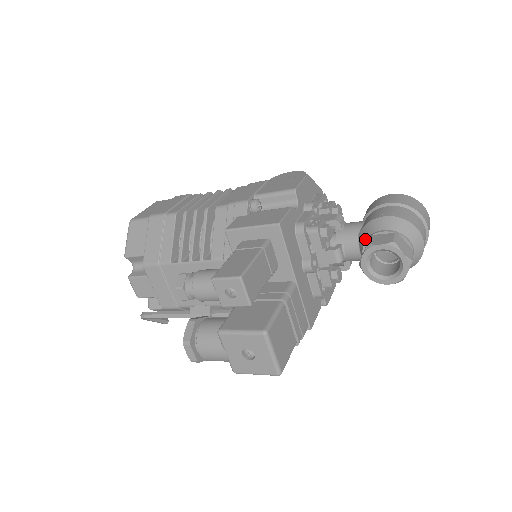
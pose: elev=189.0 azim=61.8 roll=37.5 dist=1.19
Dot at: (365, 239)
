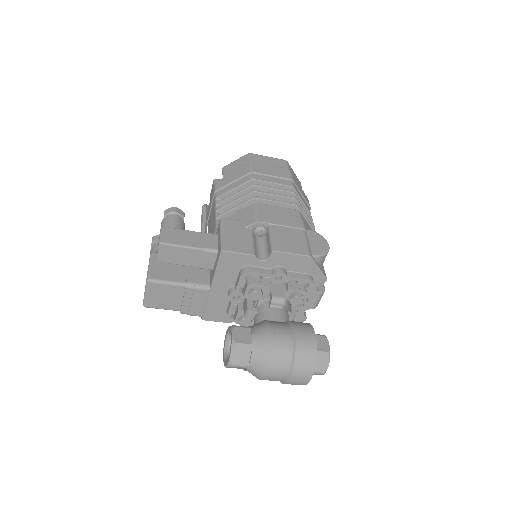
Dot at: (253, 325)
